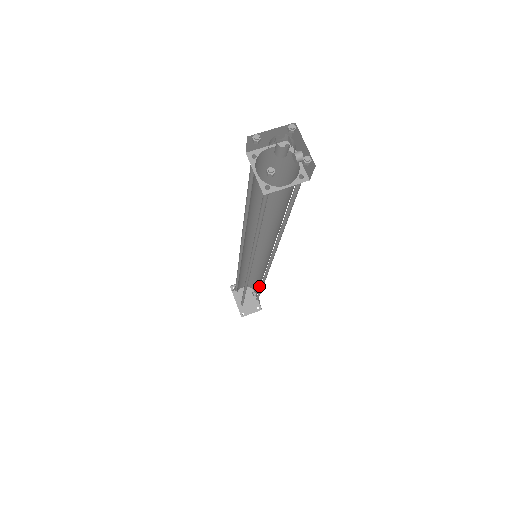
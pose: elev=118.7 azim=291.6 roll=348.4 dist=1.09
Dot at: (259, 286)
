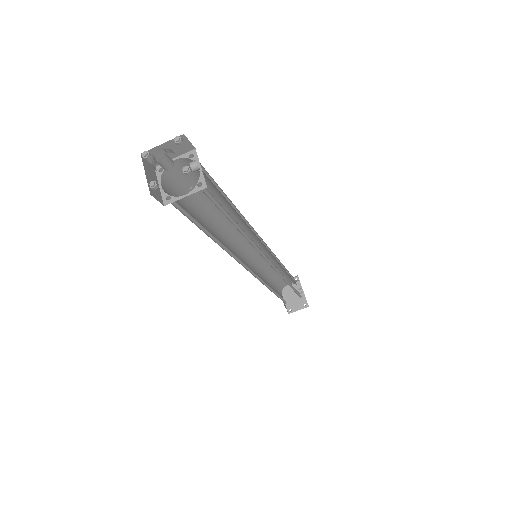
Dot at: occluded
